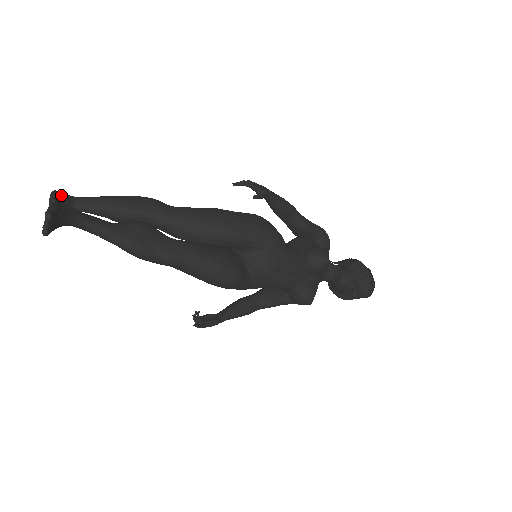
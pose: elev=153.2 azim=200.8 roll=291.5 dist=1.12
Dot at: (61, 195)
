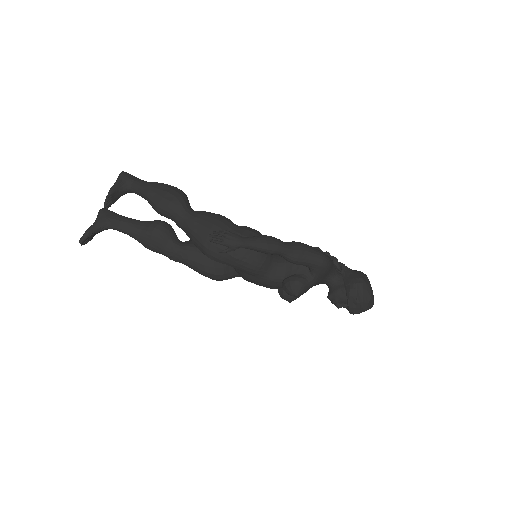
Dot at: (118, 187)
